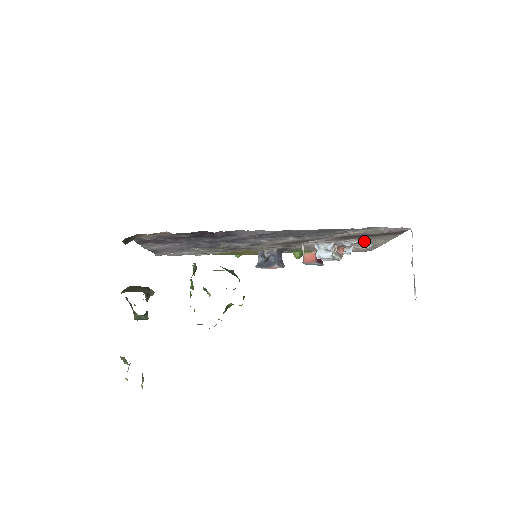
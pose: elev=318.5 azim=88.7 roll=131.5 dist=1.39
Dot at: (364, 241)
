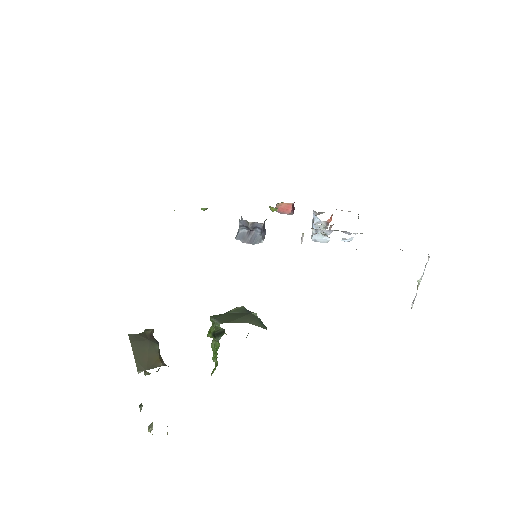
Dot at: occluded
